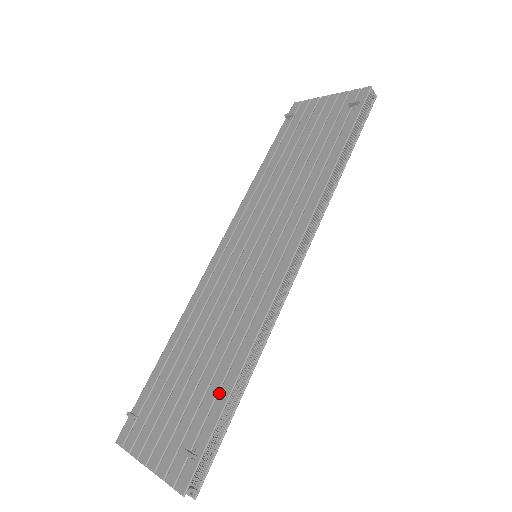
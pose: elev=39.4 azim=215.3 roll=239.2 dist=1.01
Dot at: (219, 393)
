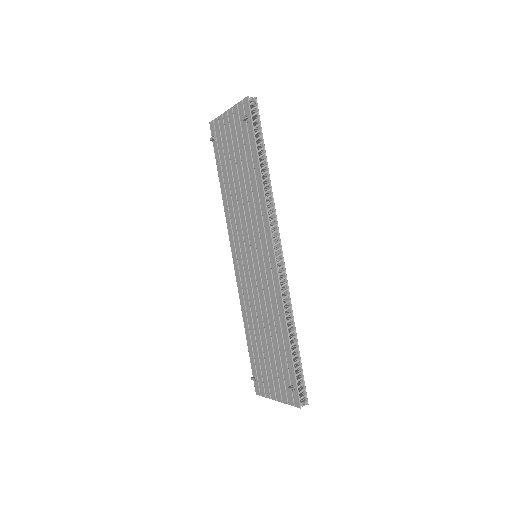
Dot at: (285, 351)
